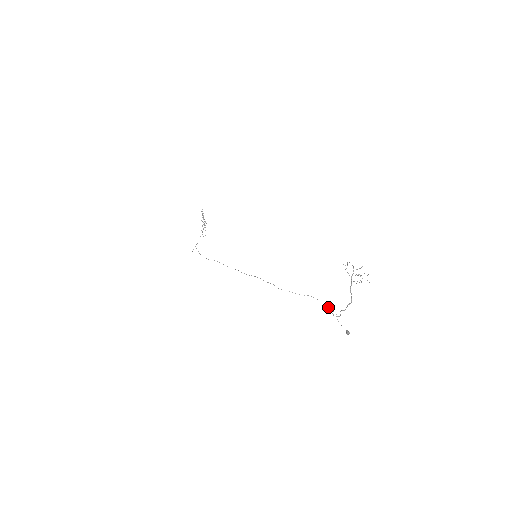
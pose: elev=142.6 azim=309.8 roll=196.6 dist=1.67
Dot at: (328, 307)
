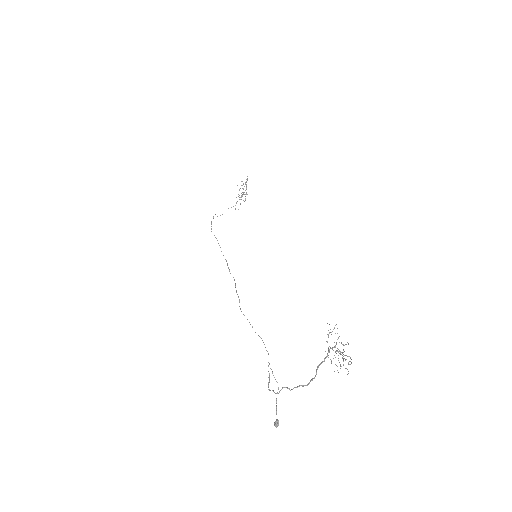
Dot at: occluded
